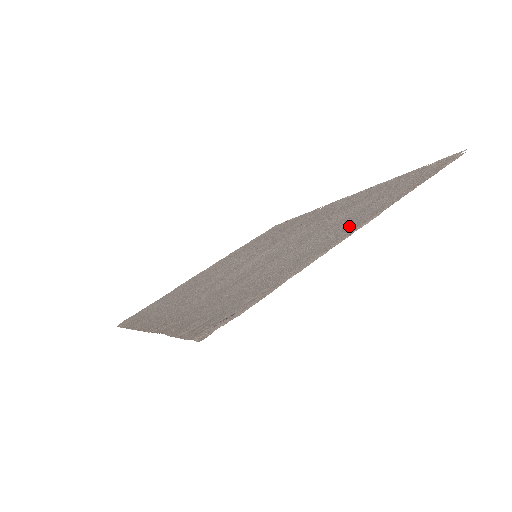
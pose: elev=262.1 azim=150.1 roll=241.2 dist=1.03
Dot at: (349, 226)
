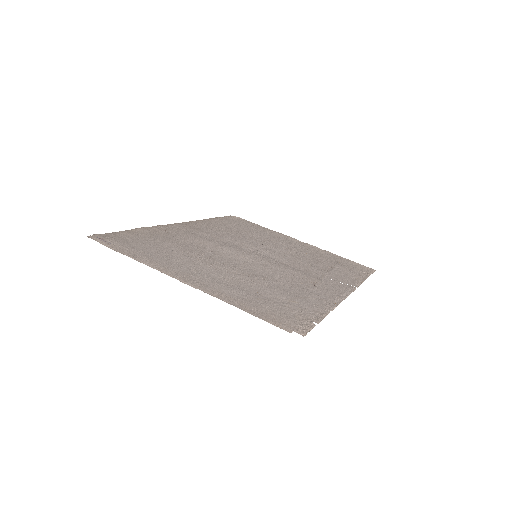
Dot at: (203, 280)
